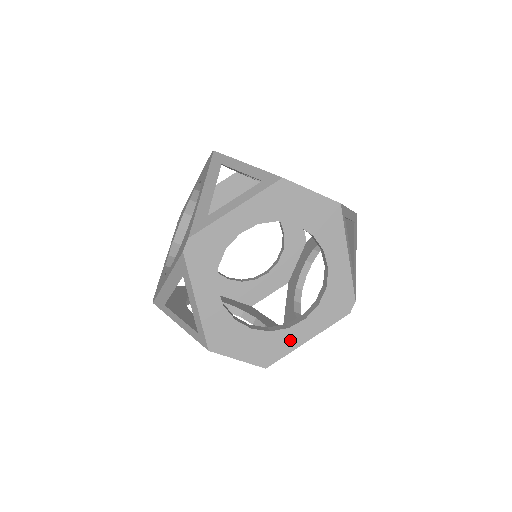
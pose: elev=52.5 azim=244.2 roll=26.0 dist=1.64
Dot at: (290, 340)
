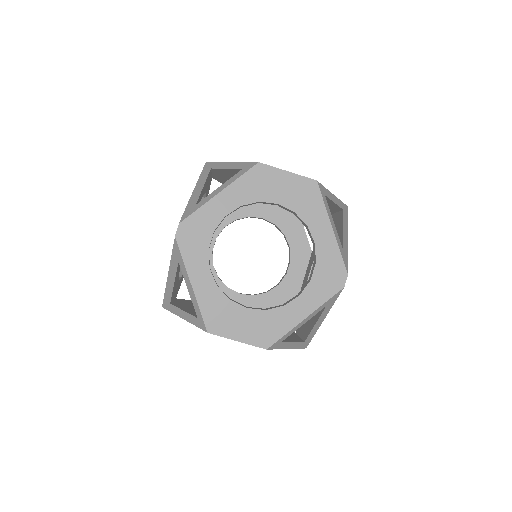
Dot at: (287, 318)
